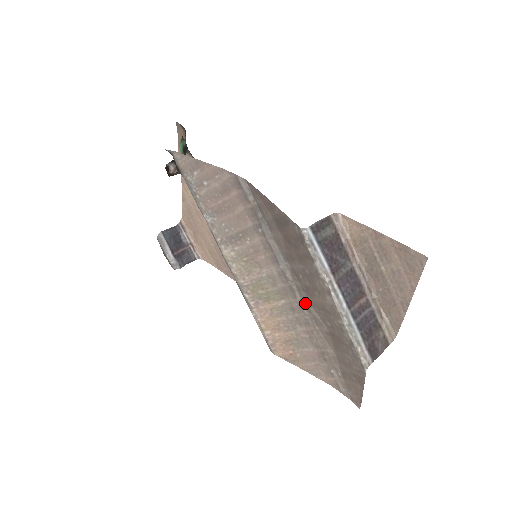
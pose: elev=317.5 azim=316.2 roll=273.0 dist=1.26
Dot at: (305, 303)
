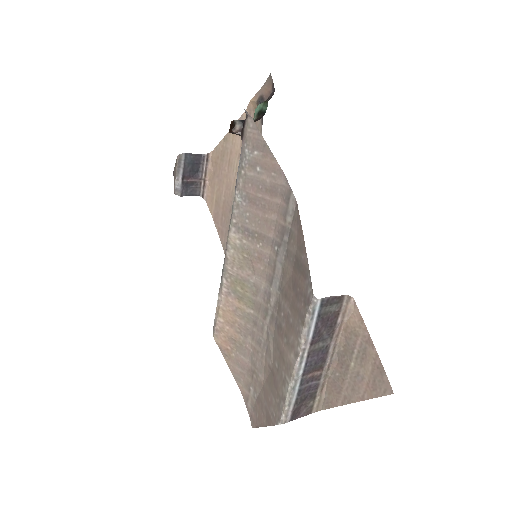
Dot at: (269, 331)
